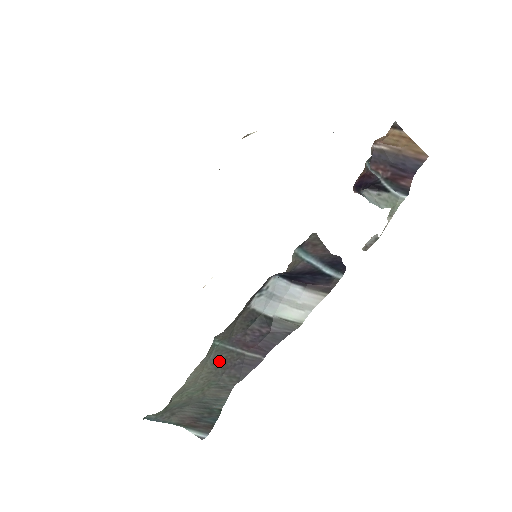
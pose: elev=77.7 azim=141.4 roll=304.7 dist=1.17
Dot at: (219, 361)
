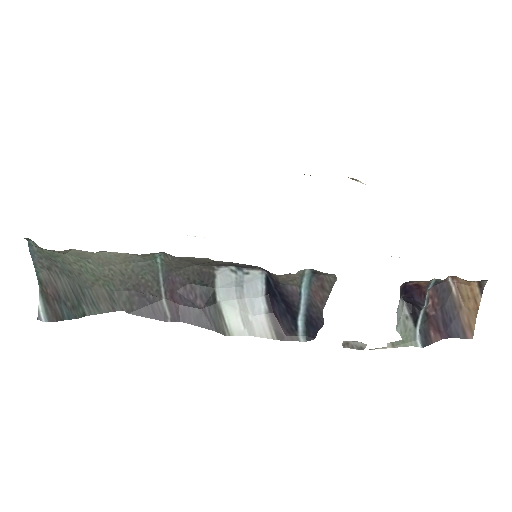
Dot at: (140, 276)
